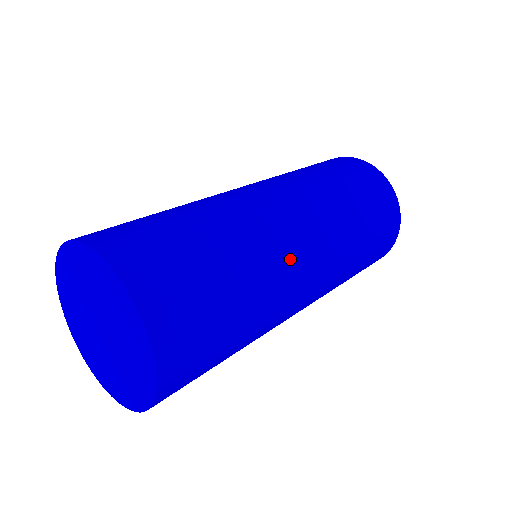
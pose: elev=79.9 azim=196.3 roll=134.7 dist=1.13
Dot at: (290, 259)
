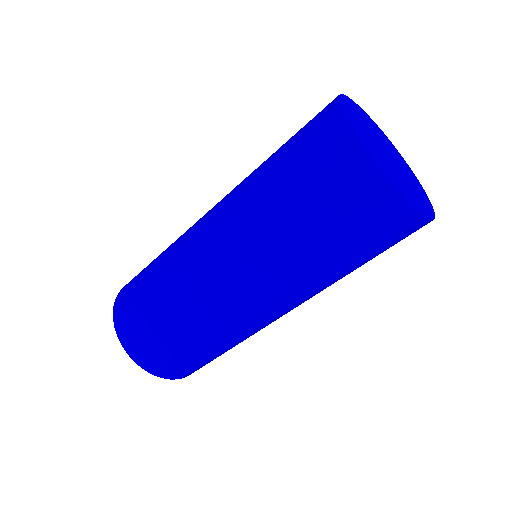
Dot at: (229, 310)
